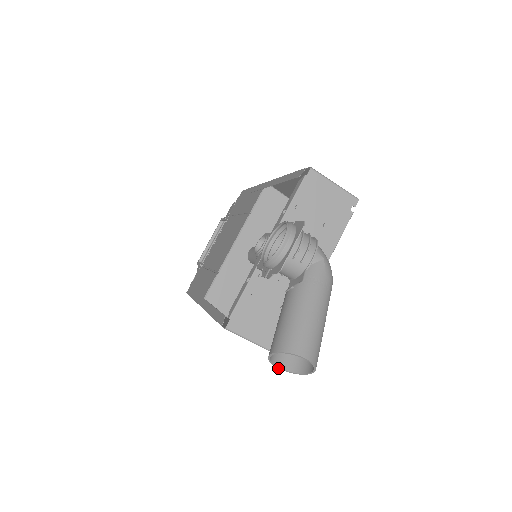
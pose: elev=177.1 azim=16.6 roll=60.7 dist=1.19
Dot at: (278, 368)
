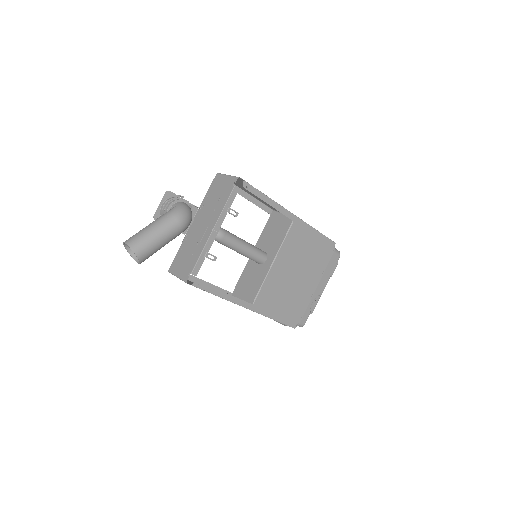
Dot at: (138, 263)
